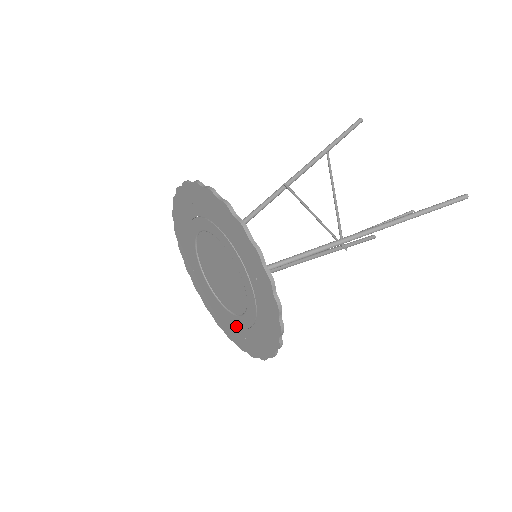
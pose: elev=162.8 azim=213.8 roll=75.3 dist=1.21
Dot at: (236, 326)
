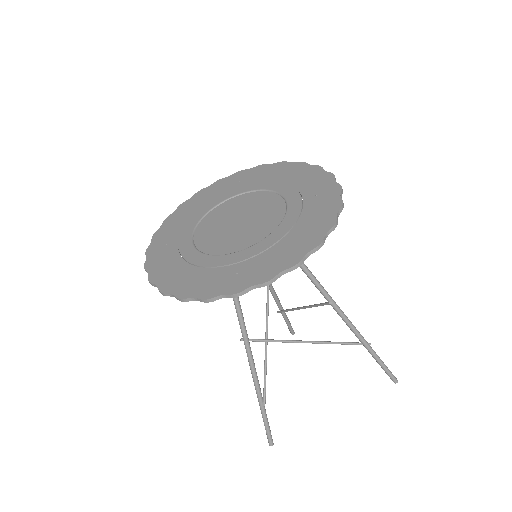
Dot at: (223, 267)
